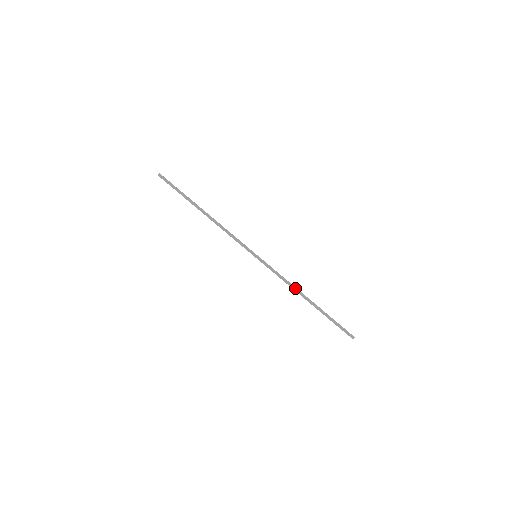
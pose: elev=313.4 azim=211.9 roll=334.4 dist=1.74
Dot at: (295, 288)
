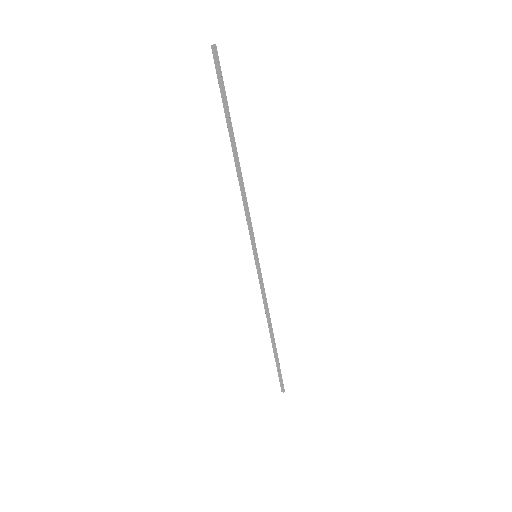
Dot at: (269, 316)
